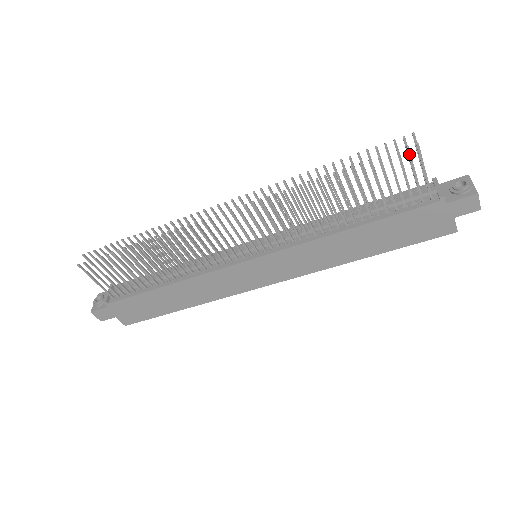
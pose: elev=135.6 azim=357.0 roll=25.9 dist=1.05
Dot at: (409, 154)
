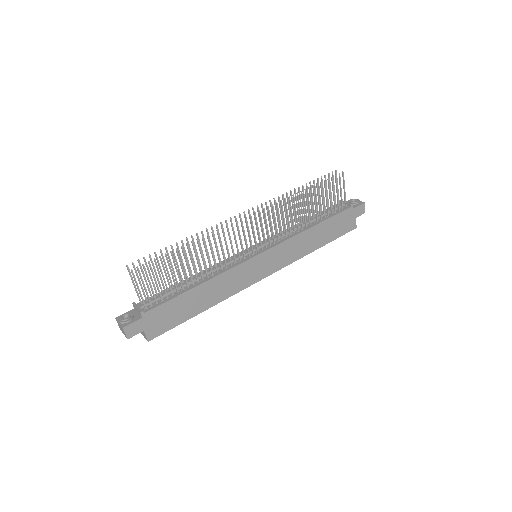
Dot at: (340, 178)
